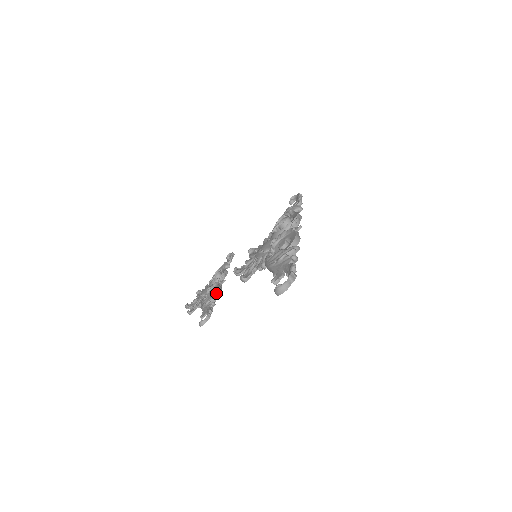
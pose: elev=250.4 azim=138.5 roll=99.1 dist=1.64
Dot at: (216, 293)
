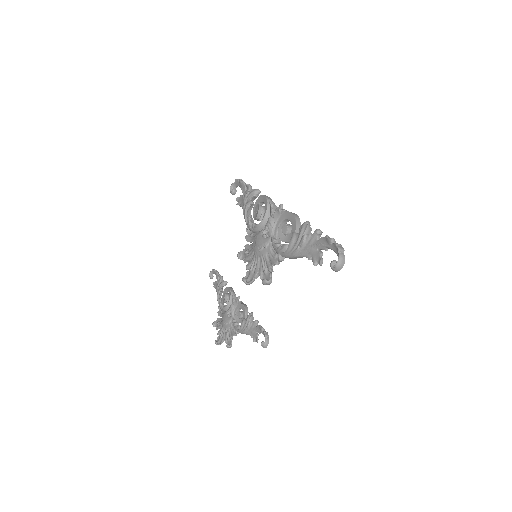
Dot at: (246, 312)
